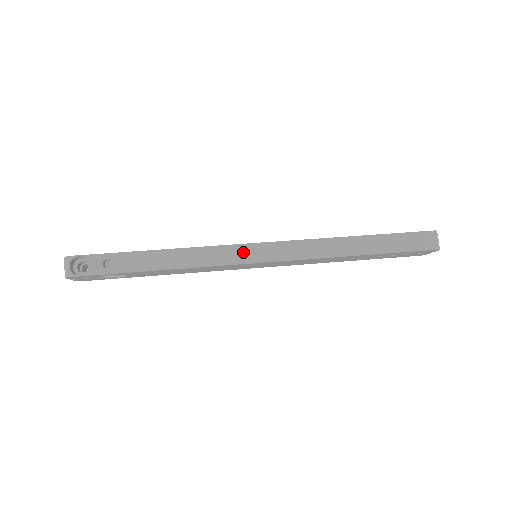
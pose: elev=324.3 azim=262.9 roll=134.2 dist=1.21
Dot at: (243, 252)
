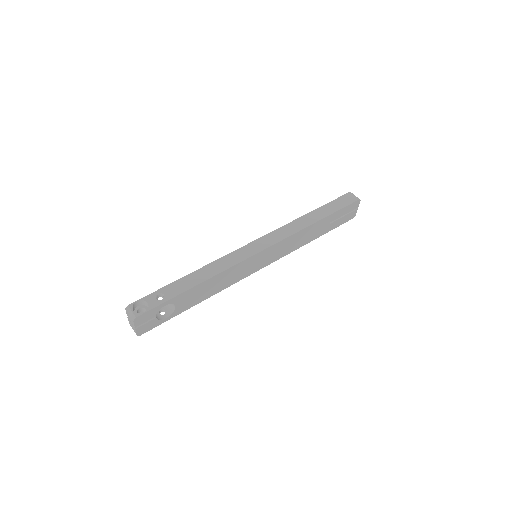
Dot at: (247, 250)
